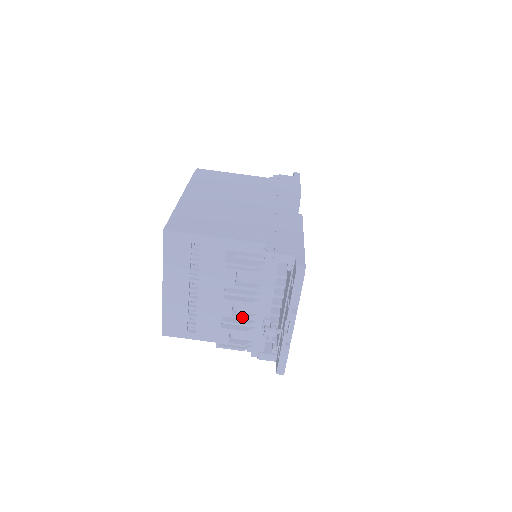
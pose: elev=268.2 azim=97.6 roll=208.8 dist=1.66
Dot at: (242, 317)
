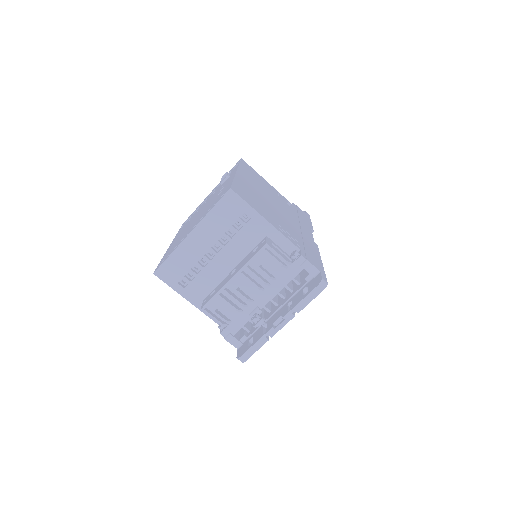
Dot at: (243, 296)
